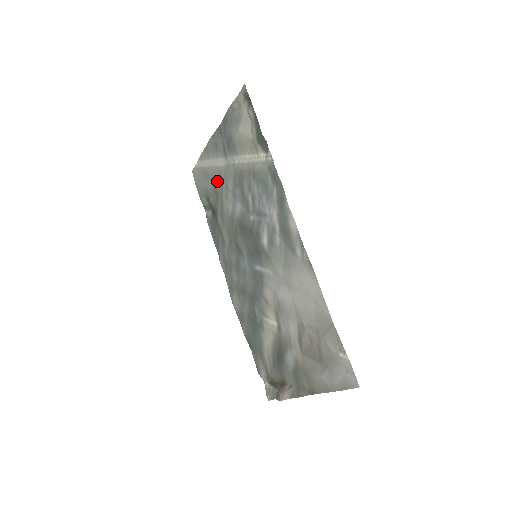
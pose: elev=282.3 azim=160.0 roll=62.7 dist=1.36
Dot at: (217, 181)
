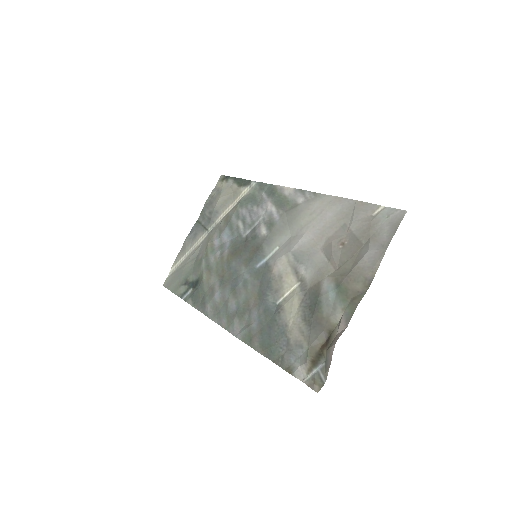
Dot at: (198, 255)
